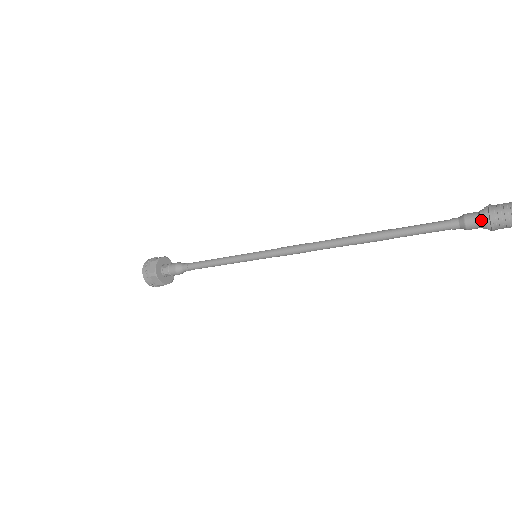
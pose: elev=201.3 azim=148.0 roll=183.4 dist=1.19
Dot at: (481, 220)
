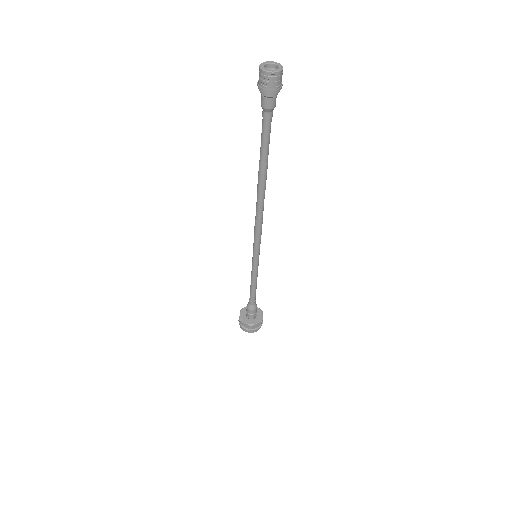
Dot at: (261, 94)
